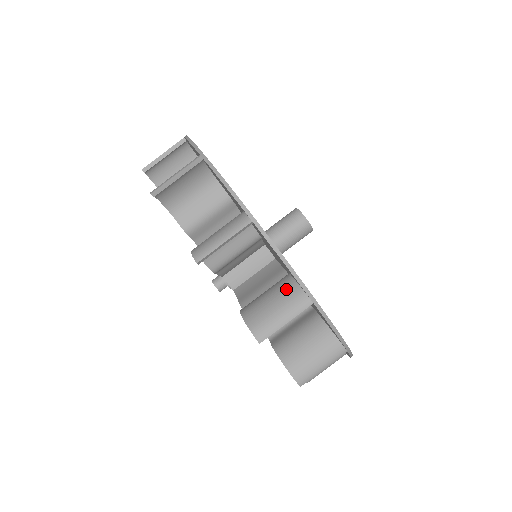
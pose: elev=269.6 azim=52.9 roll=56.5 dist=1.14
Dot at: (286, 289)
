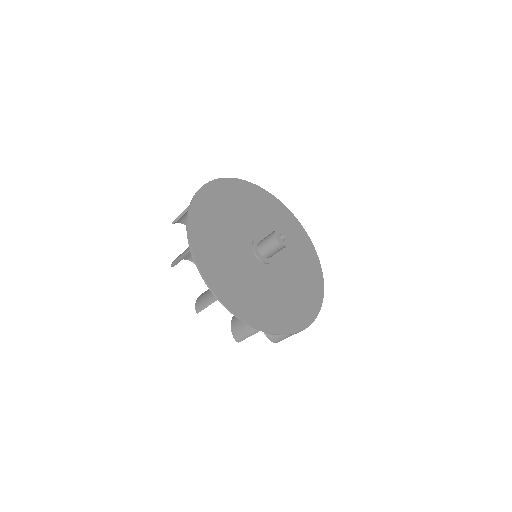
Dot at: occluded
